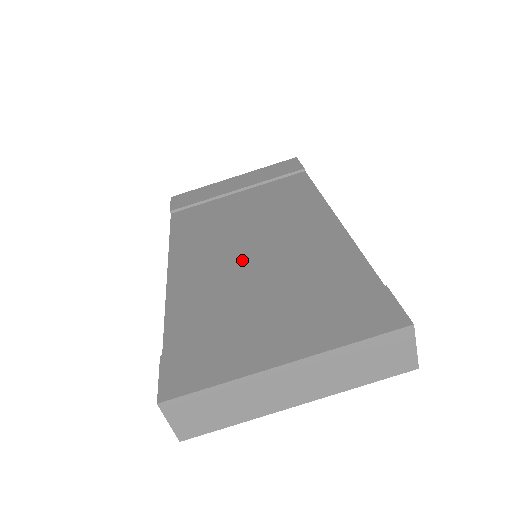
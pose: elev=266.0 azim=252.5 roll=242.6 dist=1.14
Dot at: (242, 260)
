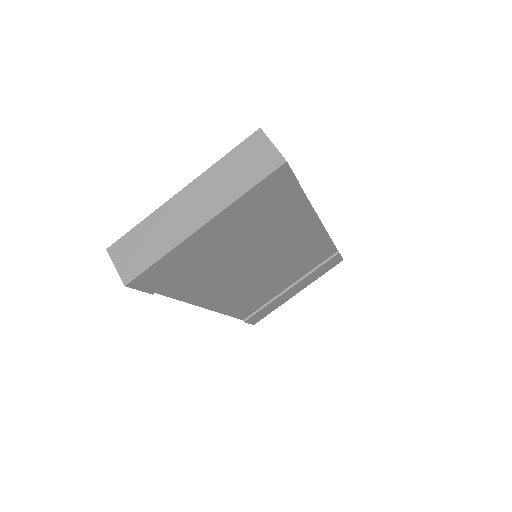
Dot at: occluded
